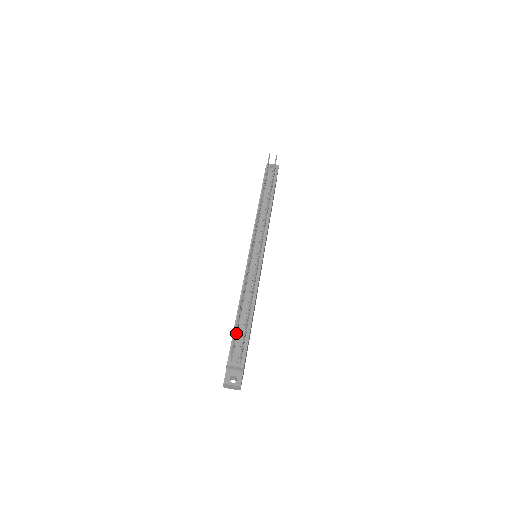
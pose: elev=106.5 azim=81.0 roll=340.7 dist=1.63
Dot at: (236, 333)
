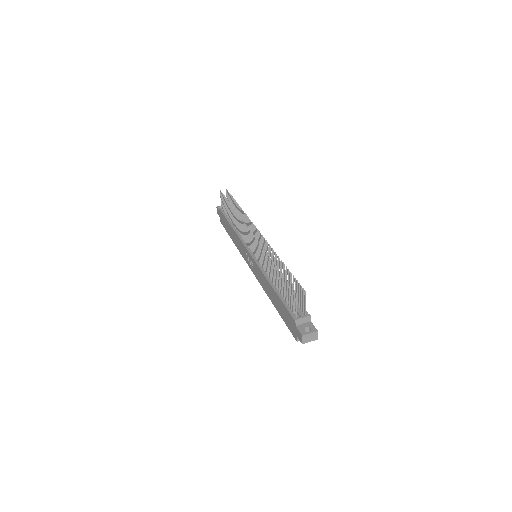
Dot at: occluded
